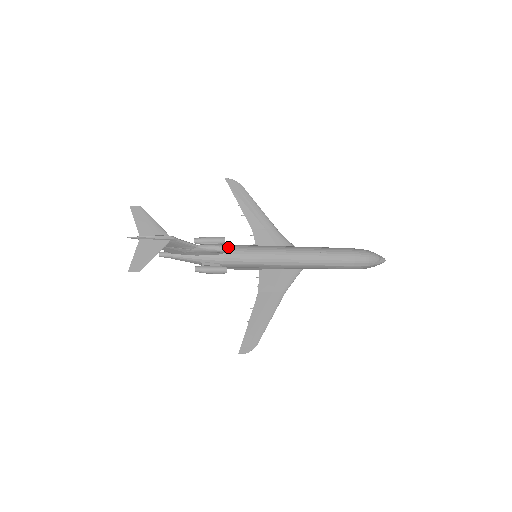
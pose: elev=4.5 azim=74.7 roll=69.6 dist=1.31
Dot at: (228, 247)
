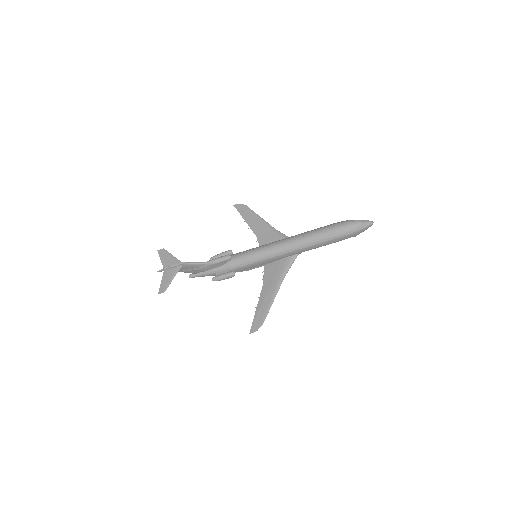
Dot at: (226, 257)
